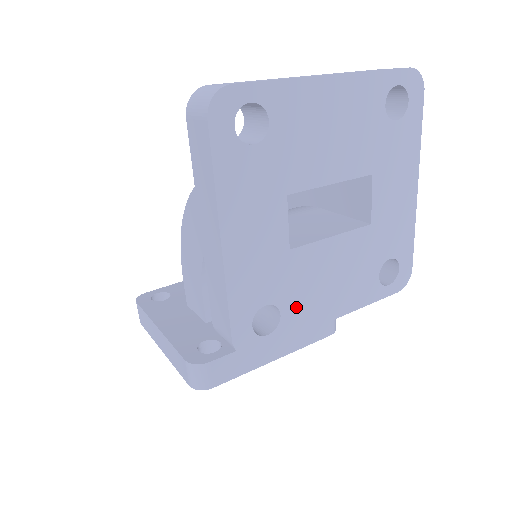
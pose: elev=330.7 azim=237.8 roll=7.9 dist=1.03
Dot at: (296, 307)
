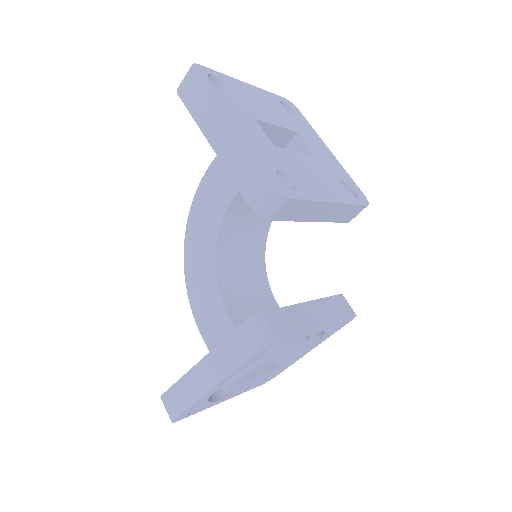
Dot at: (301, 182)
